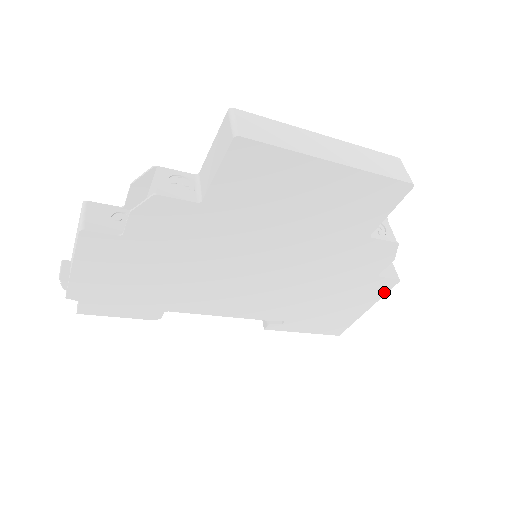
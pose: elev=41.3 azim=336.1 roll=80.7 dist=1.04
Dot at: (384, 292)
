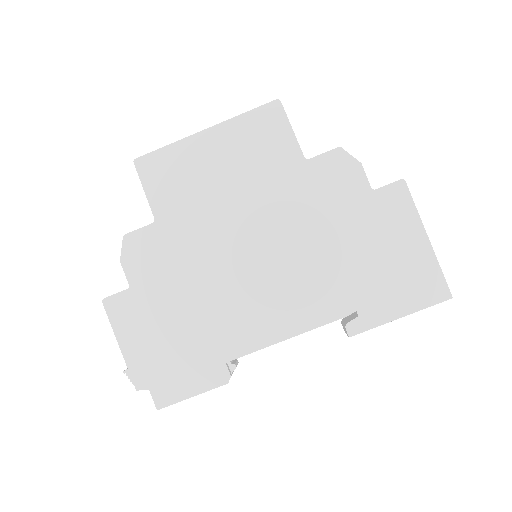
Dot at: (410, 204)
